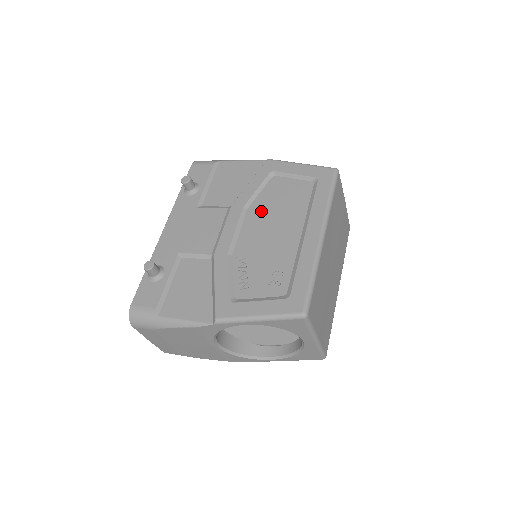
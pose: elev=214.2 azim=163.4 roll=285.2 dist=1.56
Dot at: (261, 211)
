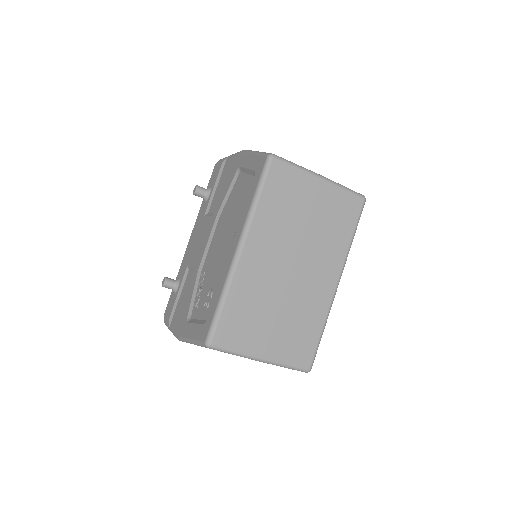
Dot at: (224, 218)
